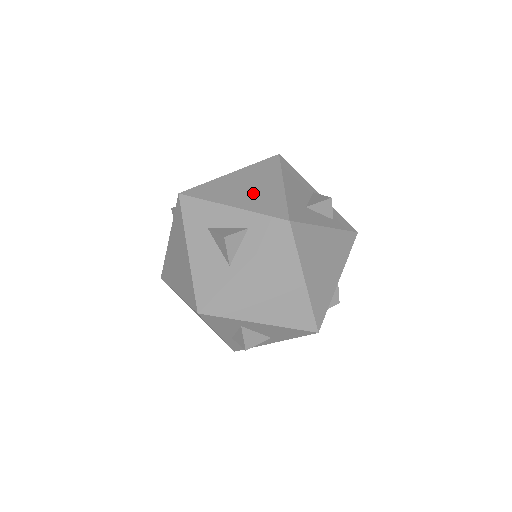
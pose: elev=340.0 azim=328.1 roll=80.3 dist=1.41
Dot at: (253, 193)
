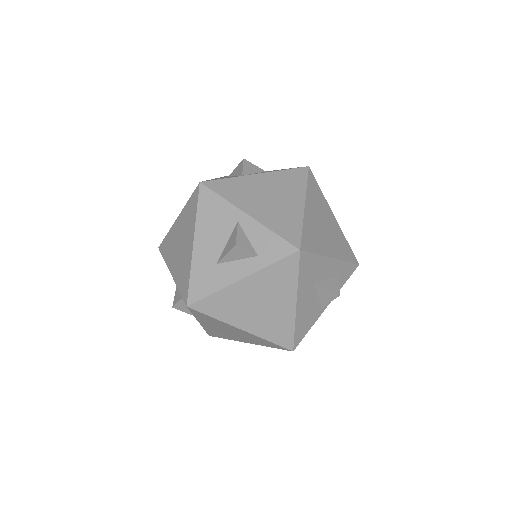
Dot at: (180, 257)
